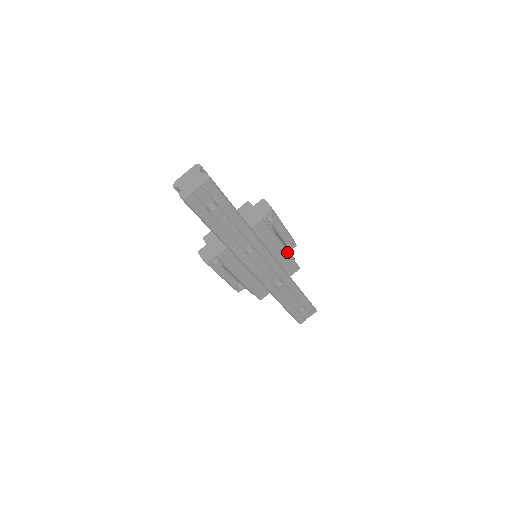
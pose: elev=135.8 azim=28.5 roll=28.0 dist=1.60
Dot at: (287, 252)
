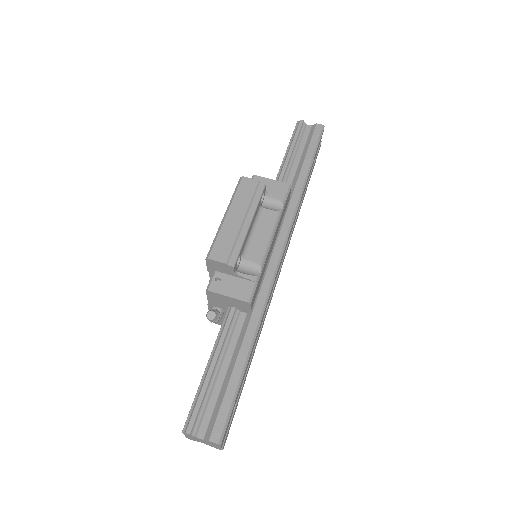
Dot at: (277, 225)
